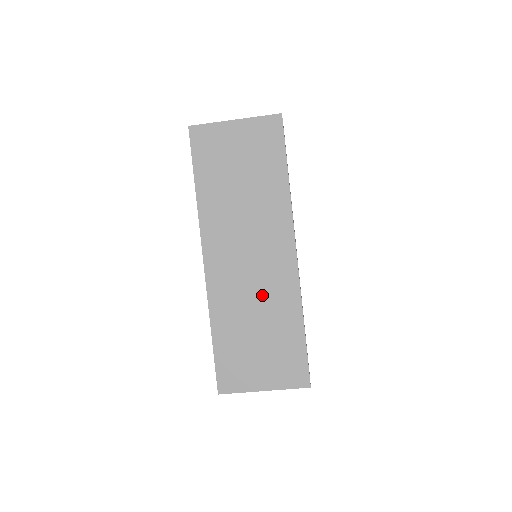
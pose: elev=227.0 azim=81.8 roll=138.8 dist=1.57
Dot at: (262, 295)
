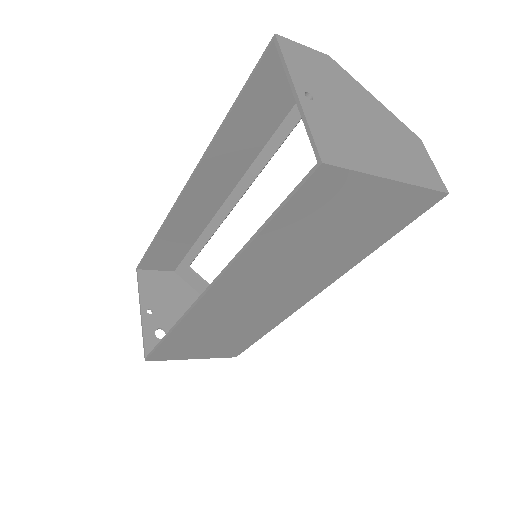
Dot at: (248, 318)
